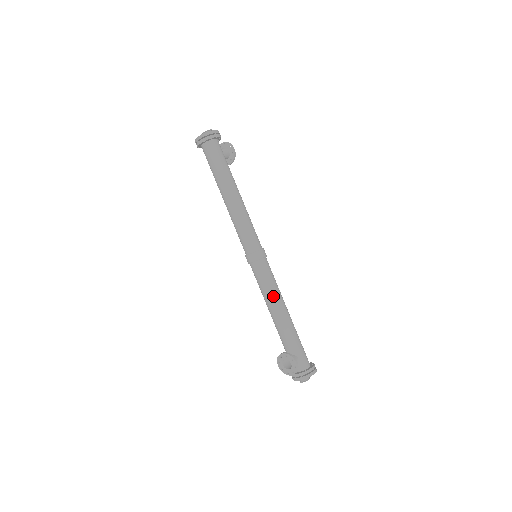
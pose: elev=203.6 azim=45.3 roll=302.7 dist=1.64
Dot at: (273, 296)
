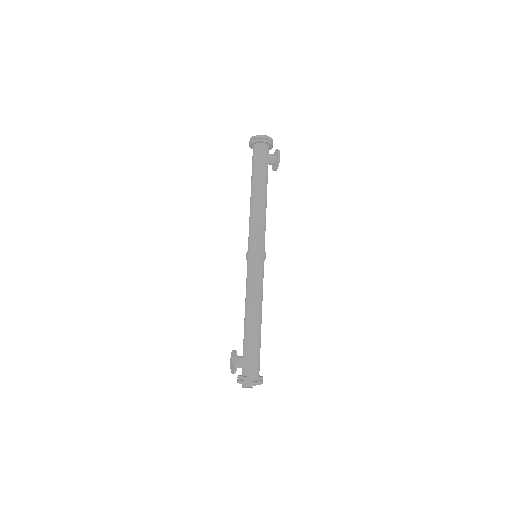
Dot at: (250, 296)
